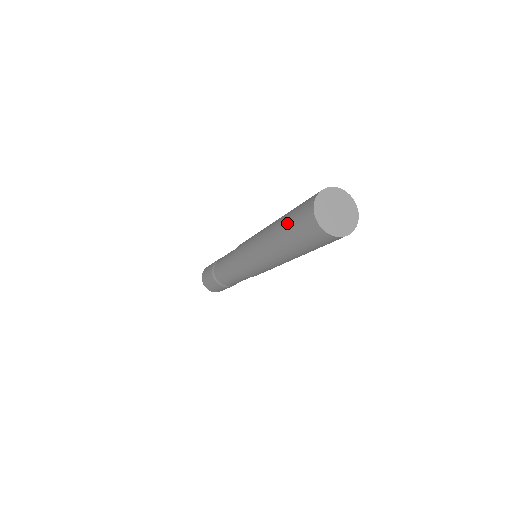
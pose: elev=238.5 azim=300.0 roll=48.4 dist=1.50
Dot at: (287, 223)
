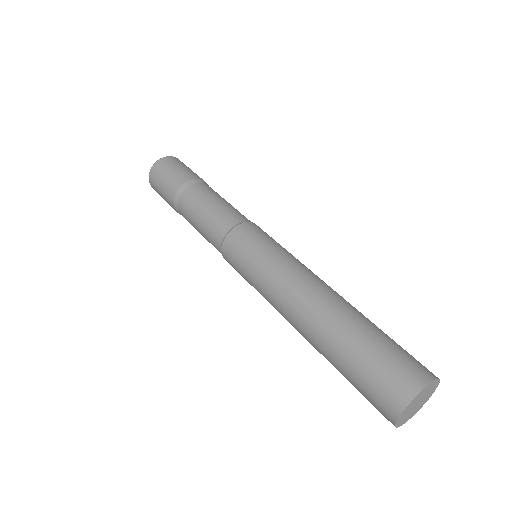
Dot at: (353, 351)
